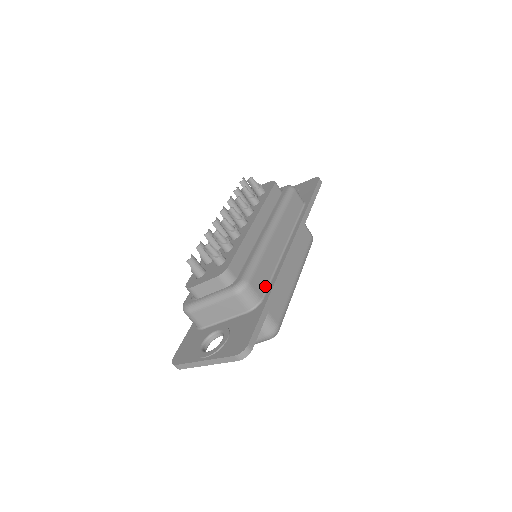
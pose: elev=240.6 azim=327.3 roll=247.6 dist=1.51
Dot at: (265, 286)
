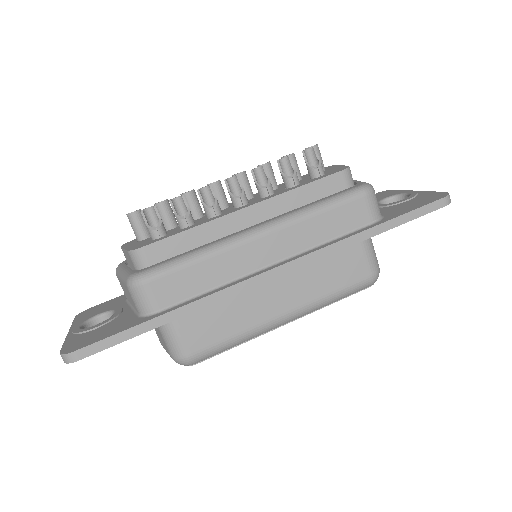
Dot at: (179, 298)
